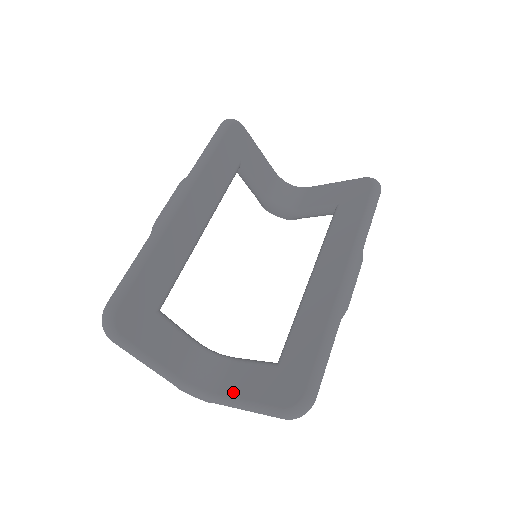
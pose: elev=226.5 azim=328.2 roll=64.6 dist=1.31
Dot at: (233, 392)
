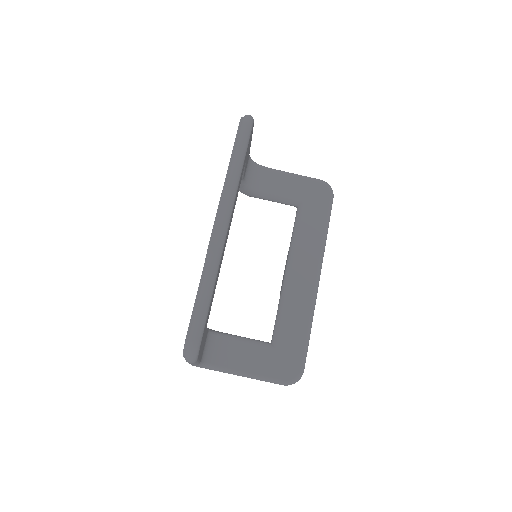
Dot at: (240, 366)
